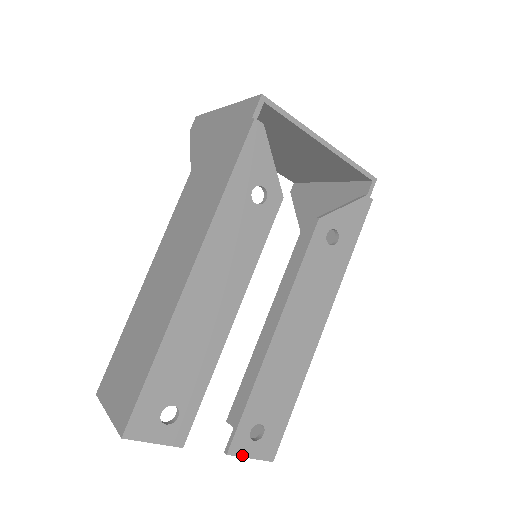
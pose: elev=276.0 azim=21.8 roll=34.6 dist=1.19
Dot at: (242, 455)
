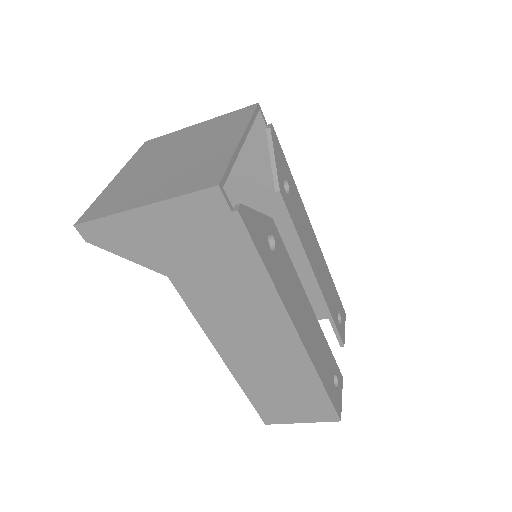
Dot at: (344, 335)
